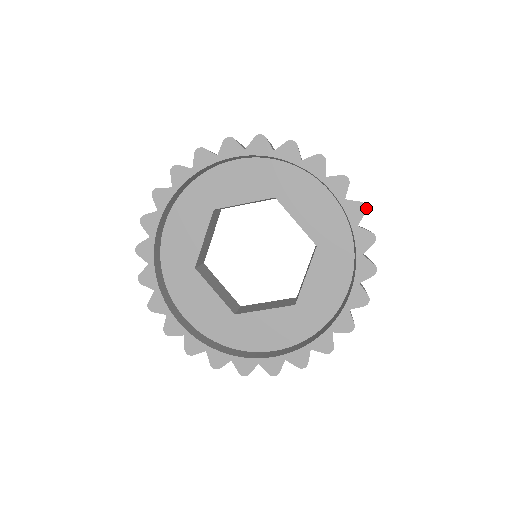
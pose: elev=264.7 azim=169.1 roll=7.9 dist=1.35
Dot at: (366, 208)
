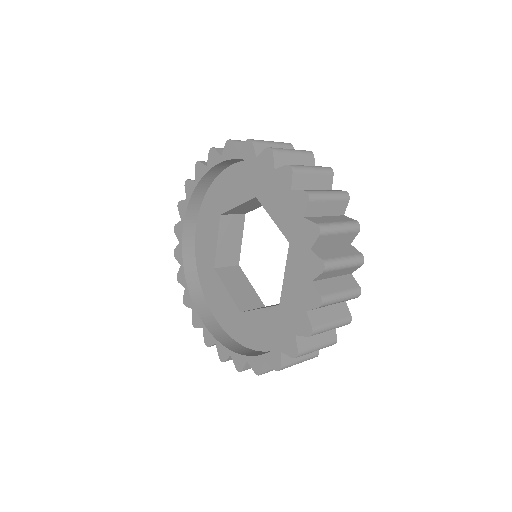
Dot at: (308, 197)
